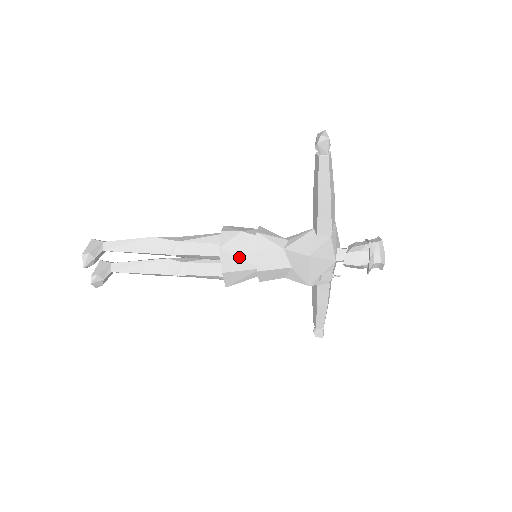
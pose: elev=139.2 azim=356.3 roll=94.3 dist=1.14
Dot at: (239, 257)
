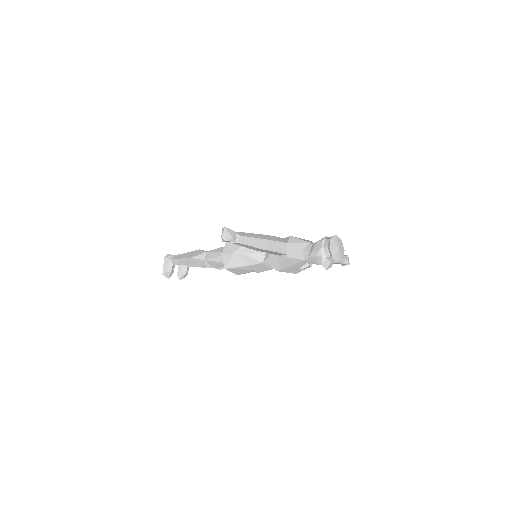
Dot at: (240, 269)
